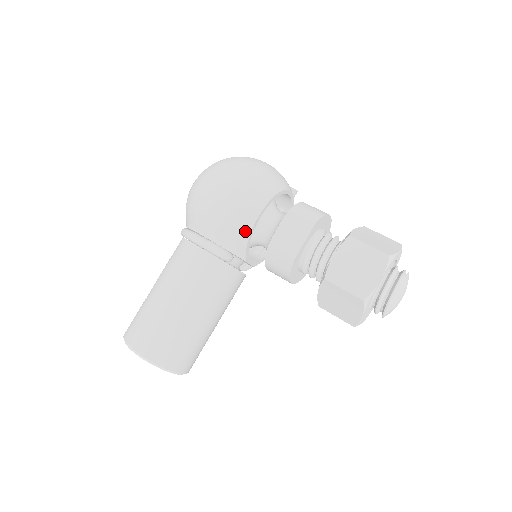
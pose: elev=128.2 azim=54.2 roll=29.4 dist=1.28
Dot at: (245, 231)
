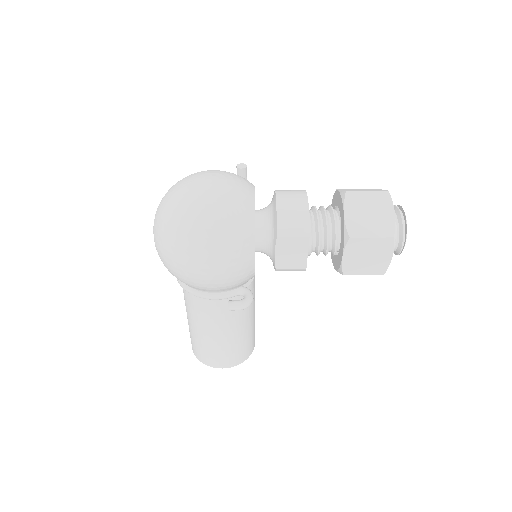
Dot at: (250, 276)
